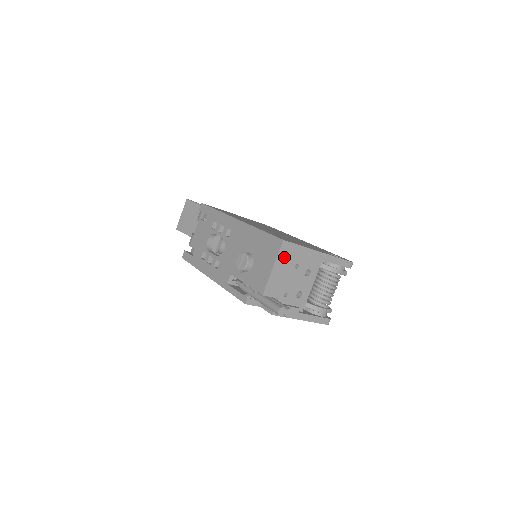
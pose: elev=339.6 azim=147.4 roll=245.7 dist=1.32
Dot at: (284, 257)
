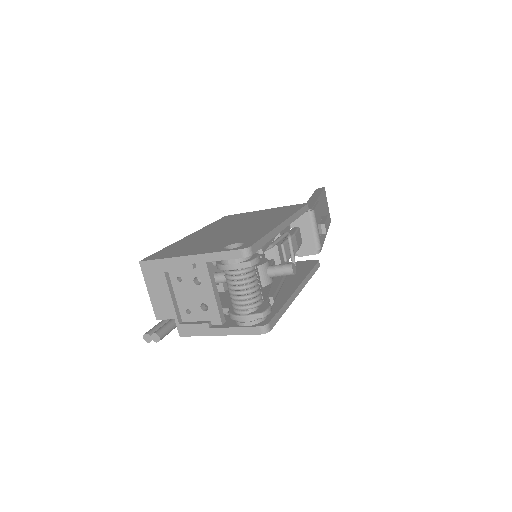
Dot at: (152, 277)
